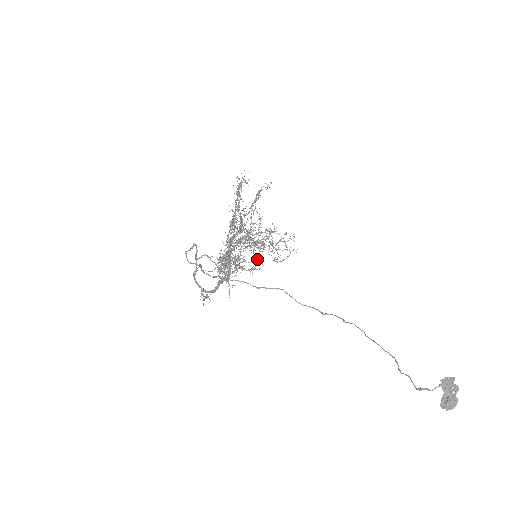
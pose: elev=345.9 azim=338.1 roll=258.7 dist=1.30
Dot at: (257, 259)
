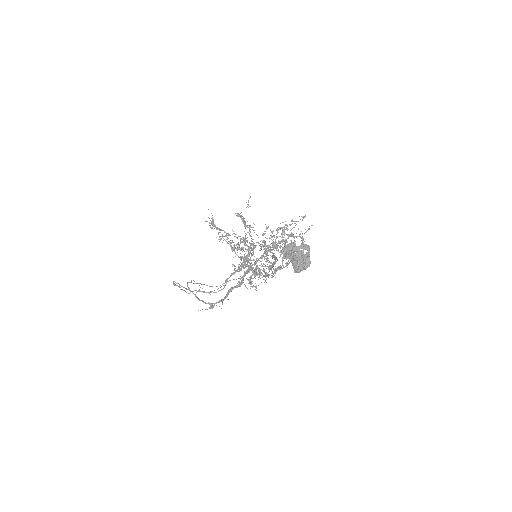
Dot at: occluded
